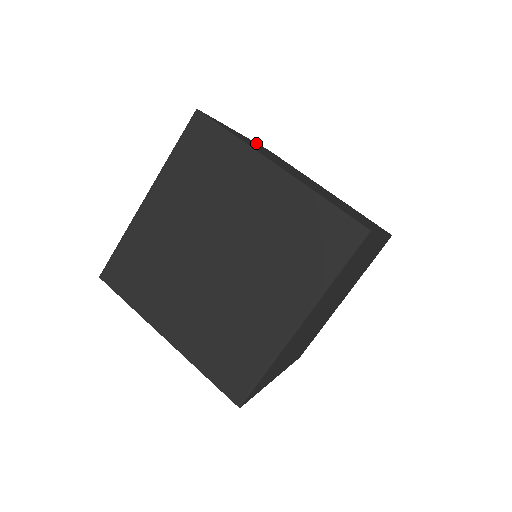
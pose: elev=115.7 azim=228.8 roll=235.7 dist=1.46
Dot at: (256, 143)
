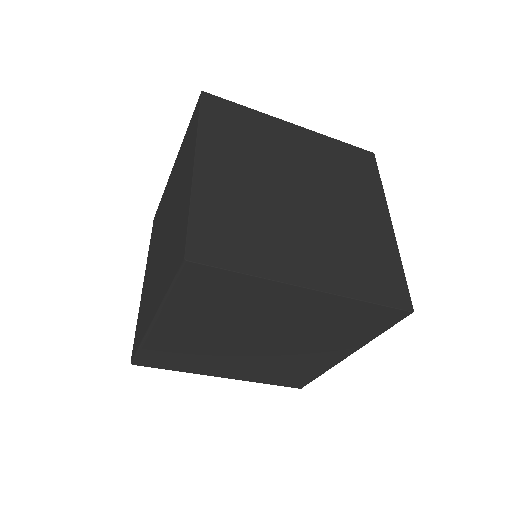
Dot at: (328, 140)
